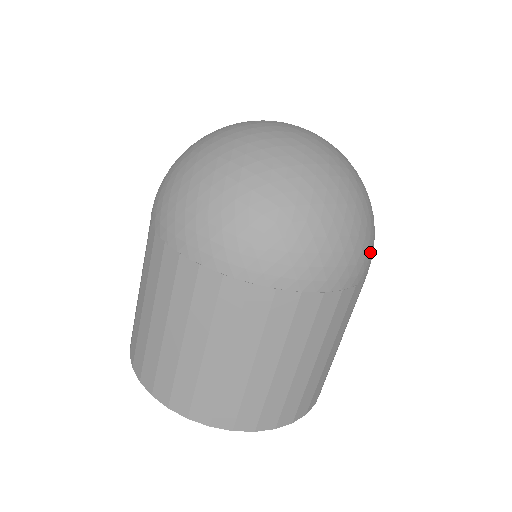
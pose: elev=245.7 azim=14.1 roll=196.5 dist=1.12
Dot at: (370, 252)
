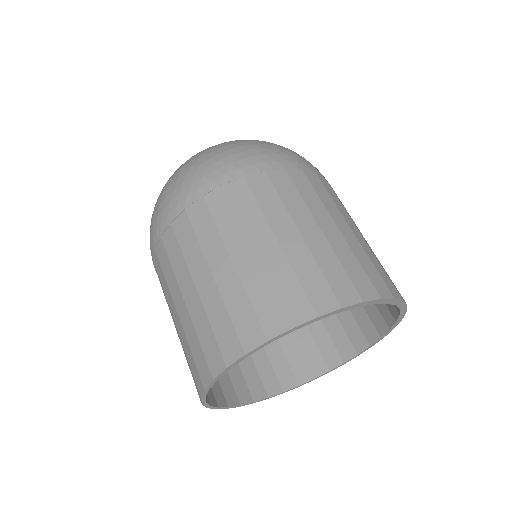
Dot at: occluded
